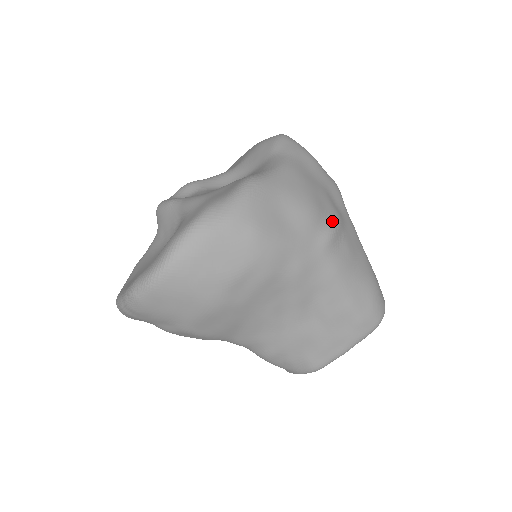
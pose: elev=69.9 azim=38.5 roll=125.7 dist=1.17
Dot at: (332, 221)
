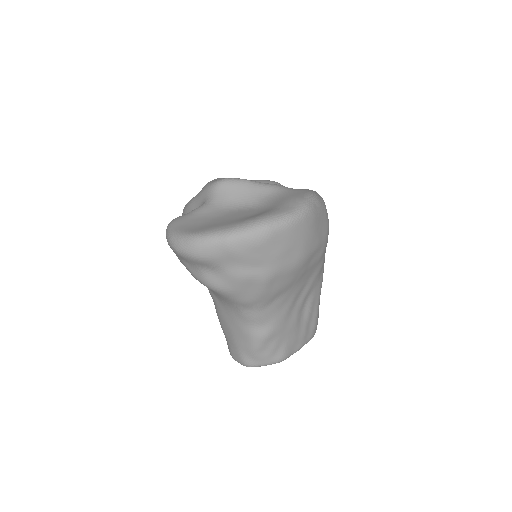
Dot at: occluded
